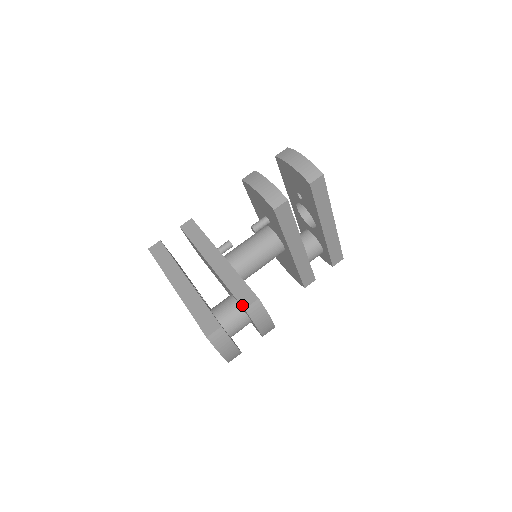
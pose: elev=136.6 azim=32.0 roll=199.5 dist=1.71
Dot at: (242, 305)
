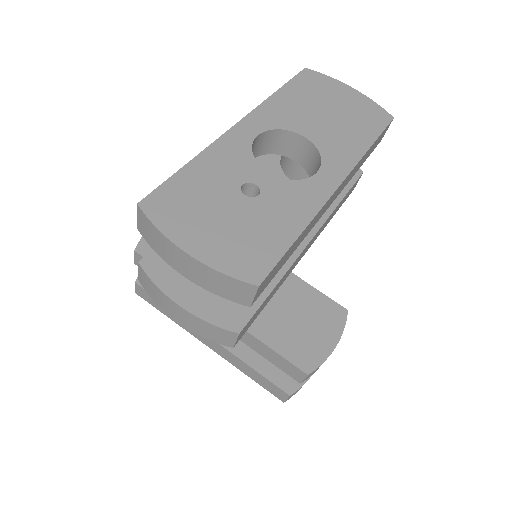
Dot at: (294, 379)
